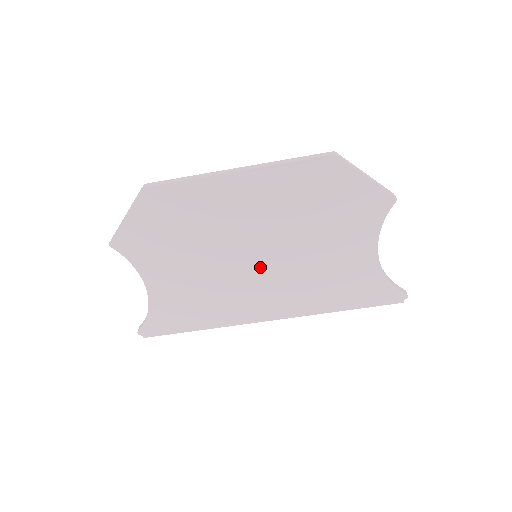
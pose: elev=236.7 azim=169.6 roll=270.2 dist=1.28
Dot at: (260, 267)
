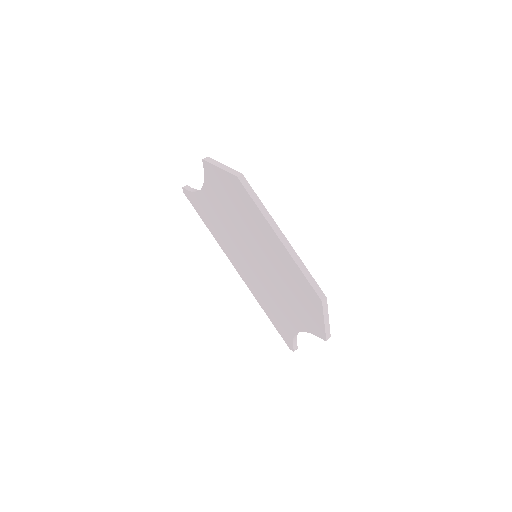
Dot at: (252, 261)
